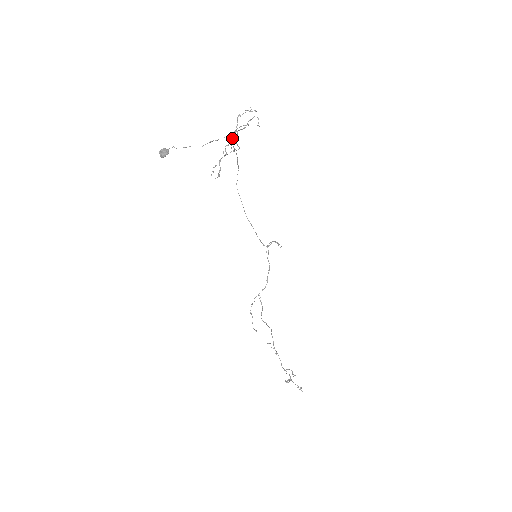
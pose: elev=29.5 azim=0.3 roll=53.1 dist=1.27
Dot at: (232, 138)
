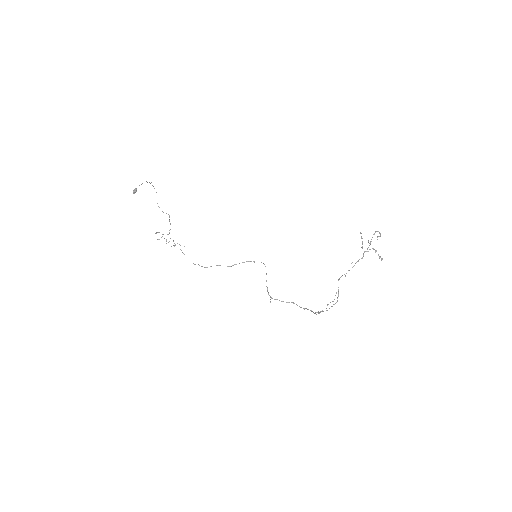
Dot at: occluded
